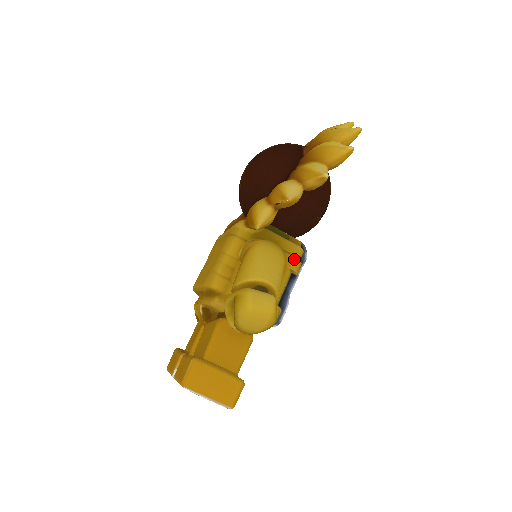
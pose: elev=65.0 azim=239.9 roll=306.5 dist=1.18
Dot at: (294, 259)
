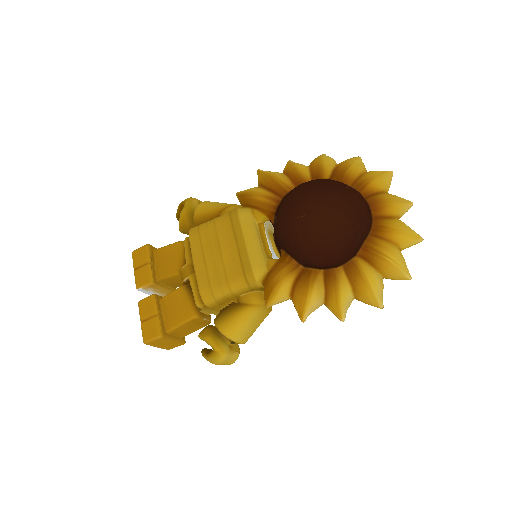
Dot at: occluded
